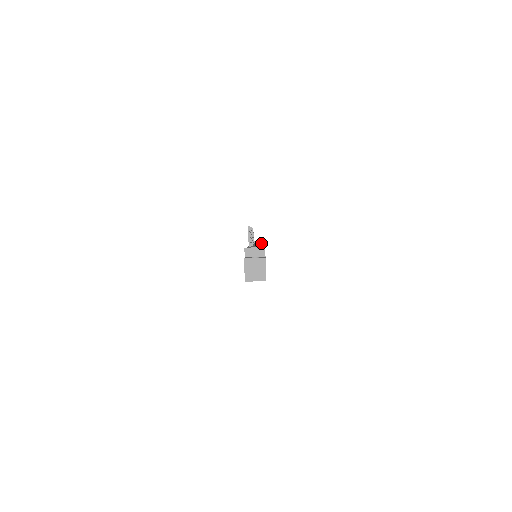
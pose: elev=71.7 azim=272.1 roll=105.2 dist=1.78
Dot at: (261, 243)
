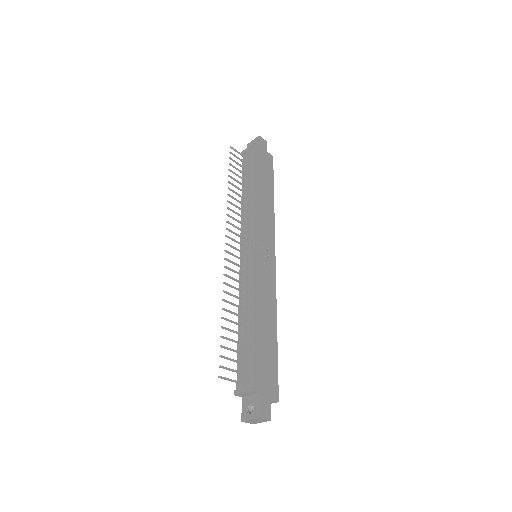
Dot at: (252, 169)
